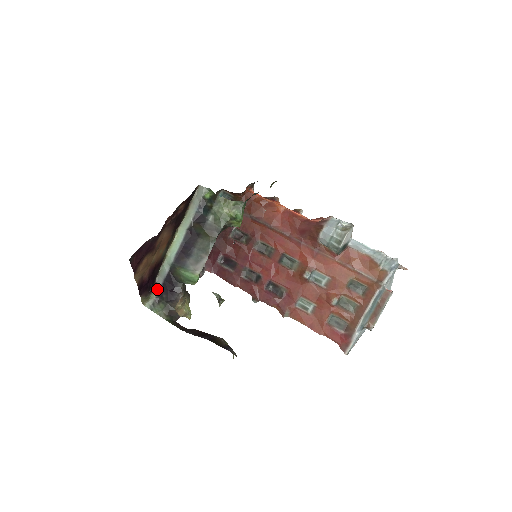
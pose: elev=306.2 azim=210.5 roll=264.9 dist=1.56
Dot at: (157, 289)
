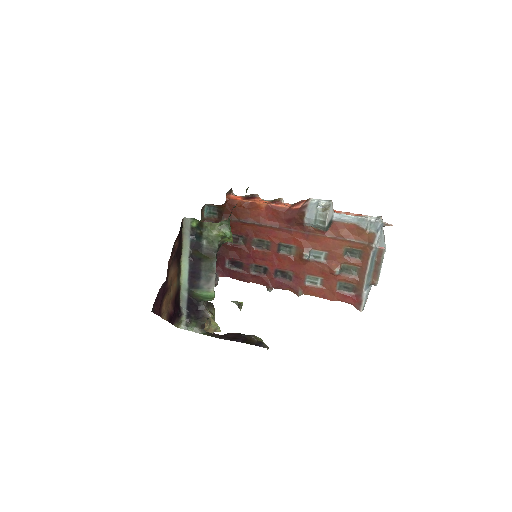
Dot at: (184, 312)
